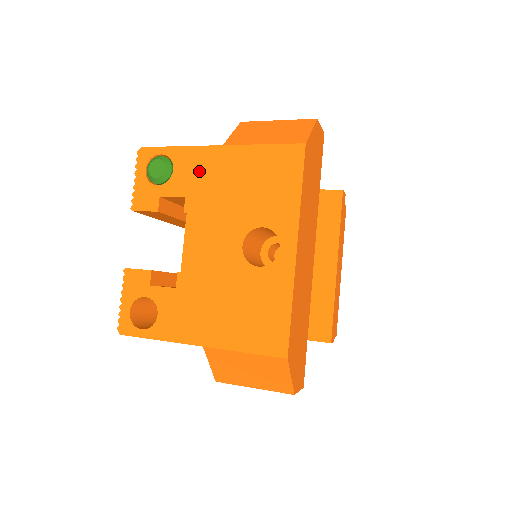
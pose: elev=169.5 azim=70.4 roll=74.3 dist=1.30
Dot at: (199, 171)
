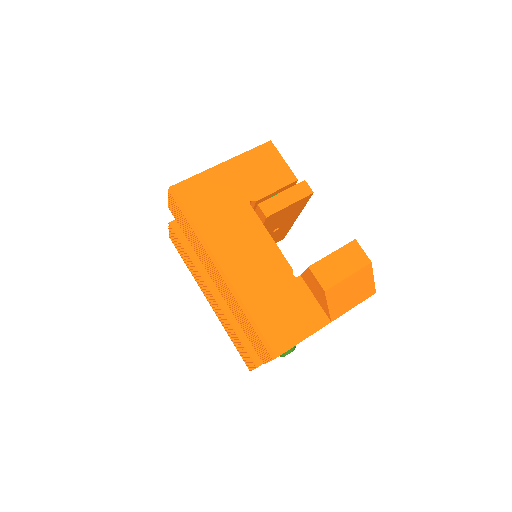
Dot at: occluded
